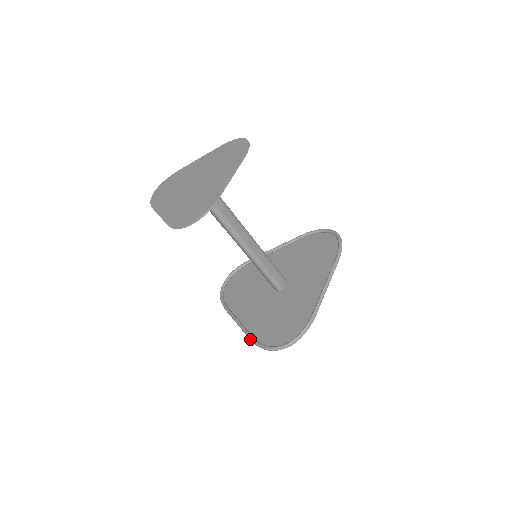
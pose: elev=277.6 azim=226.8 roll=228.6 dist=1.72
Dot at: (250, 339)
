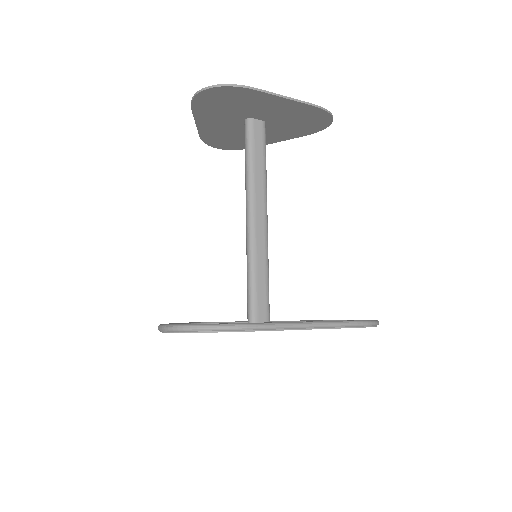
Dot at: occluded
